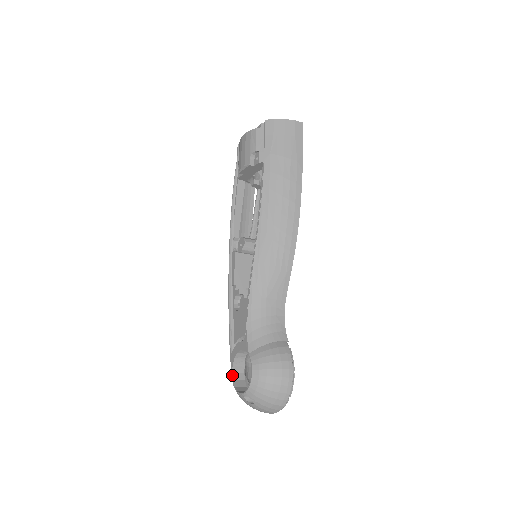
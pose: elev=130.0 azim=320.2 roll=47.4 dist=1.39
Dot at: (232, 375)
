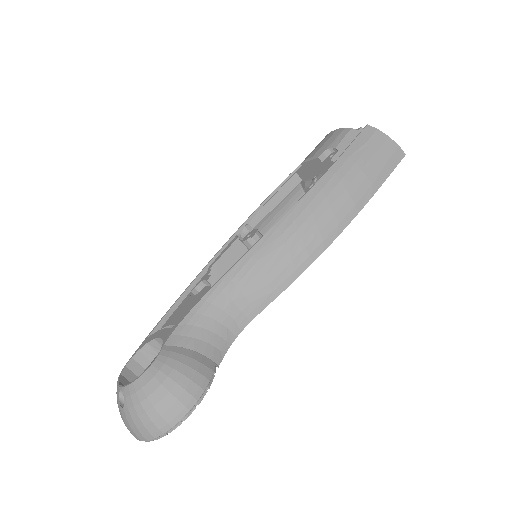
Dot at: (129, 360)
